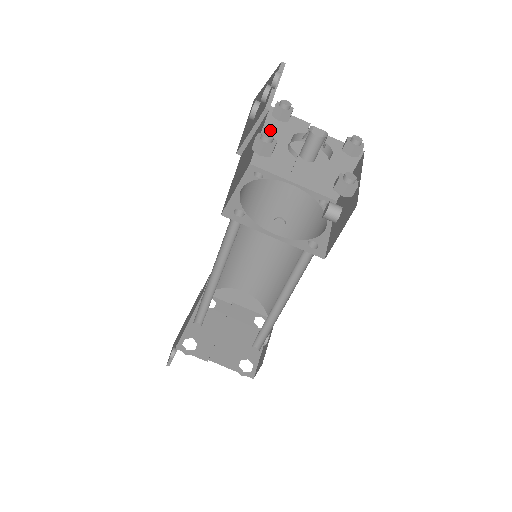
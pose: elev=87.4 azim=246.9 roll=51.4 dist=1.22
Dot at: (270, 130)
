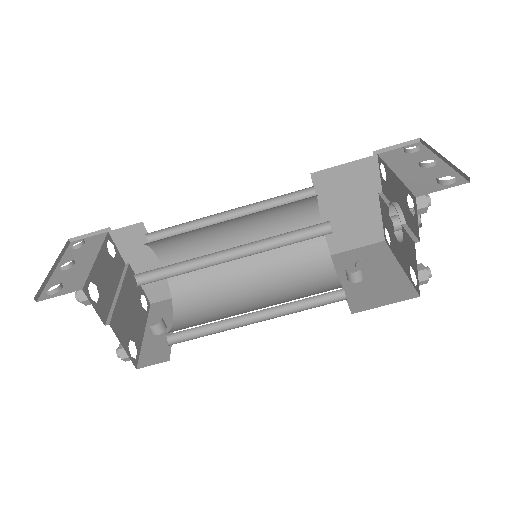
Dot at: (355, 168)
